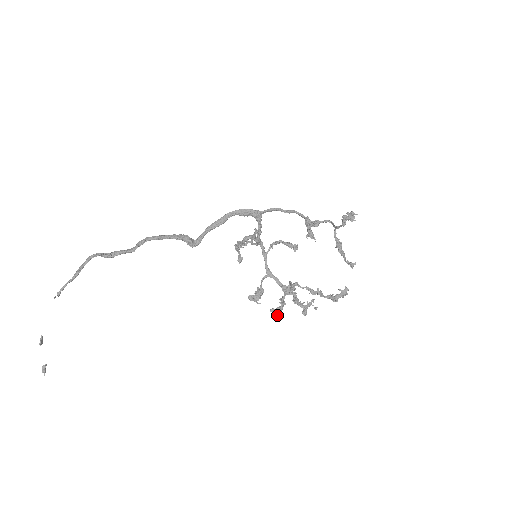
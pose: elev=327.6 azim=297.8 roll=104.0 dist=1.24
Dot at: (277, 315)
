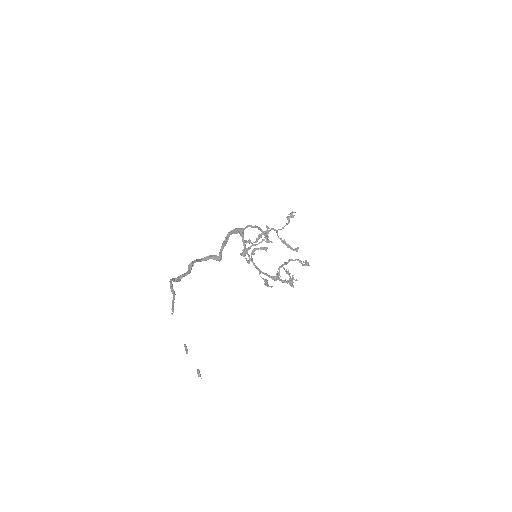
Dot at: (291, 284)
